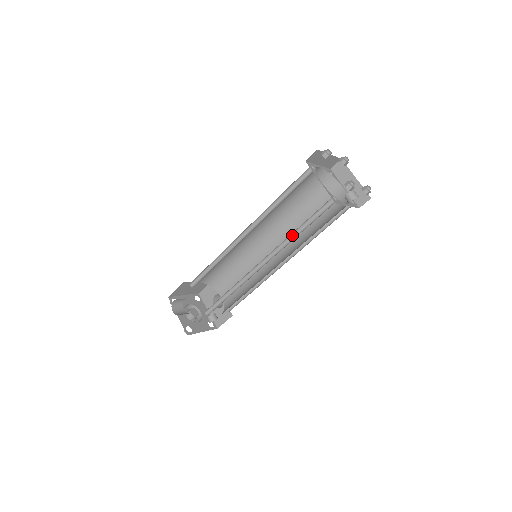
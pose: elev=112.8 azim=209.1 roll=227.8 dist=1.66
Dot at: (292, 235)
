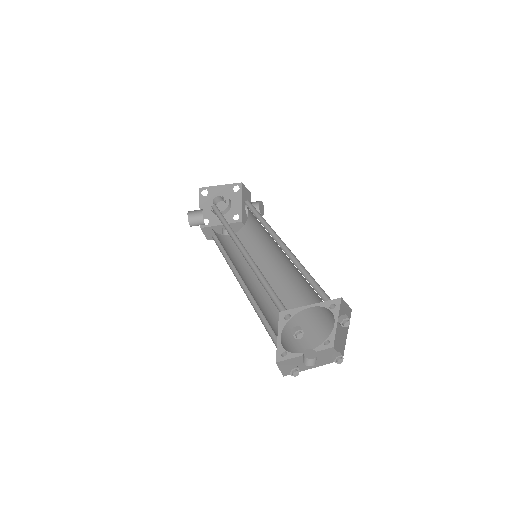
Dot at: (260, 308)
